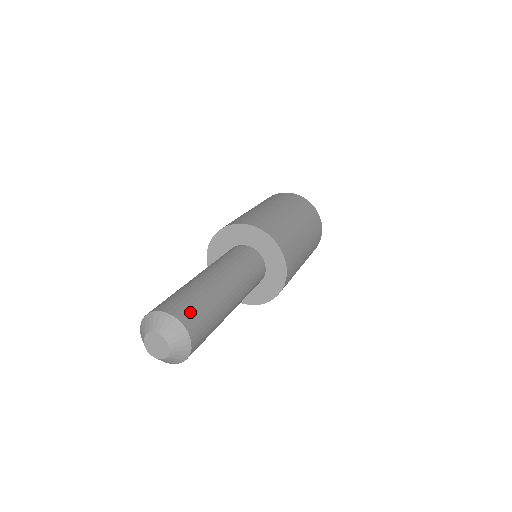
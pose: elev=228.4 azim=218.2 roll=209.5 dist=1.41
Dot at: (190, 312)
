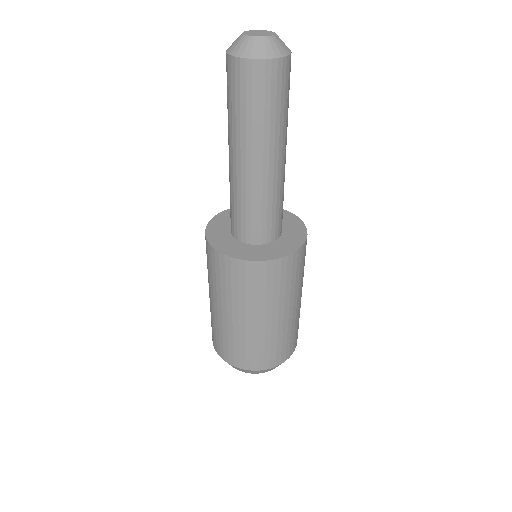
Dot at: occluded
